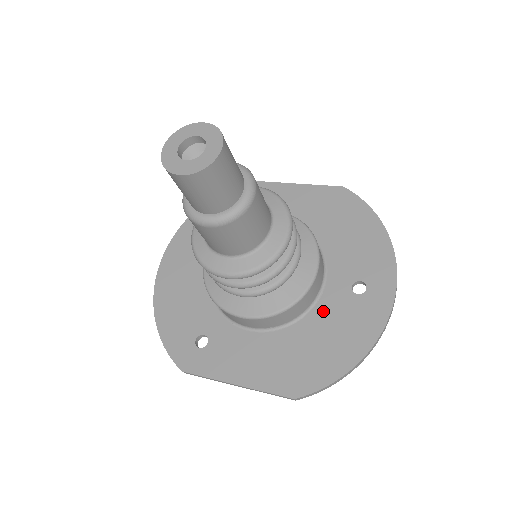
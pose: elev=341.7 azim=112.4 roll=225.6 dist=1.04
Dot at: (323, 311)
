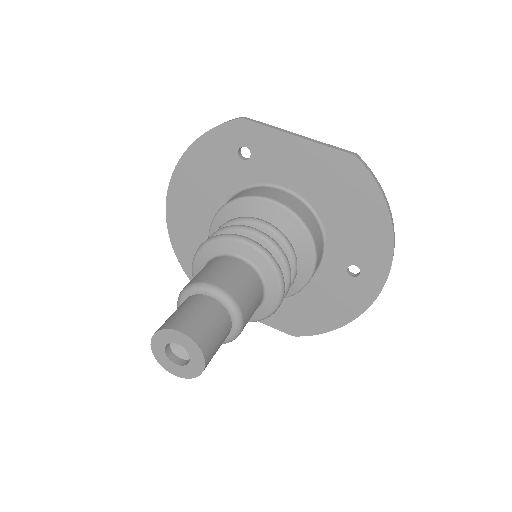
Dot at: (319, 283)
